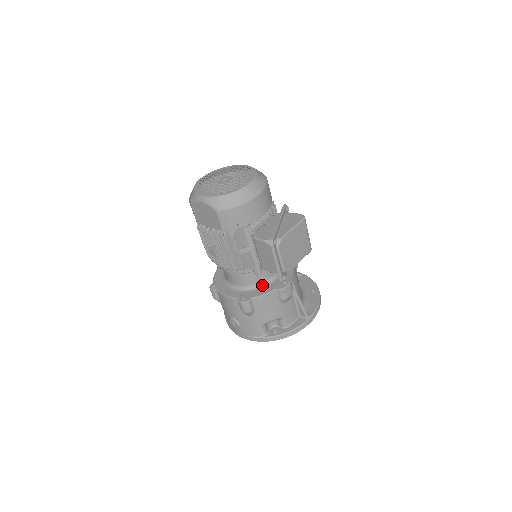
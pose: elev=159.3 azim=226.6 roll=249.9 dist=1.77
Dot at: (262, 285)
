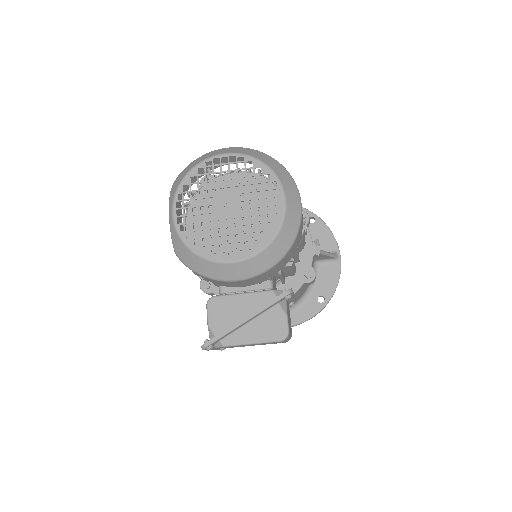
Dot at: occluded
